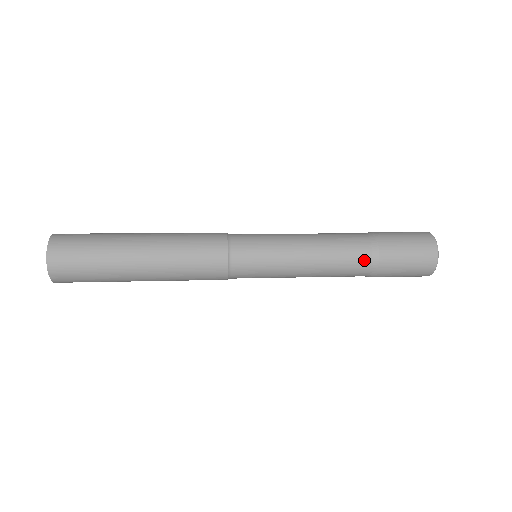
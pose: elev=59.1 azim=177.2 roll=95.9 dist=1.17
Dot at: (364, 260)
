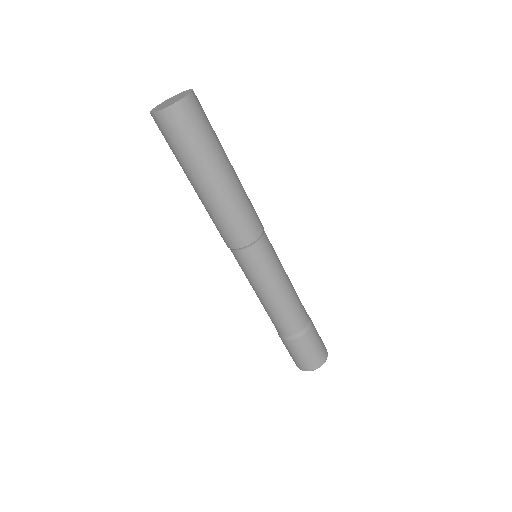
Dot at: (291, 330)
